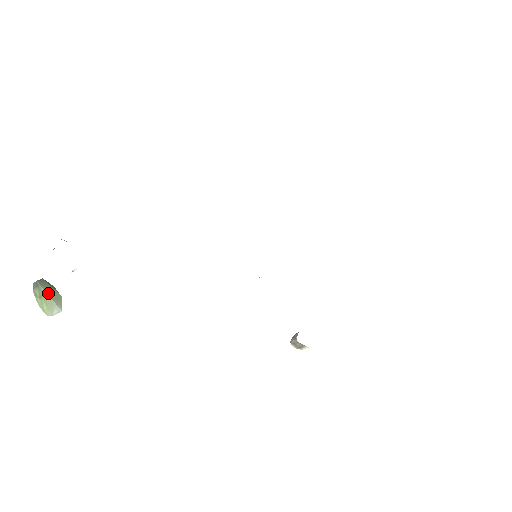
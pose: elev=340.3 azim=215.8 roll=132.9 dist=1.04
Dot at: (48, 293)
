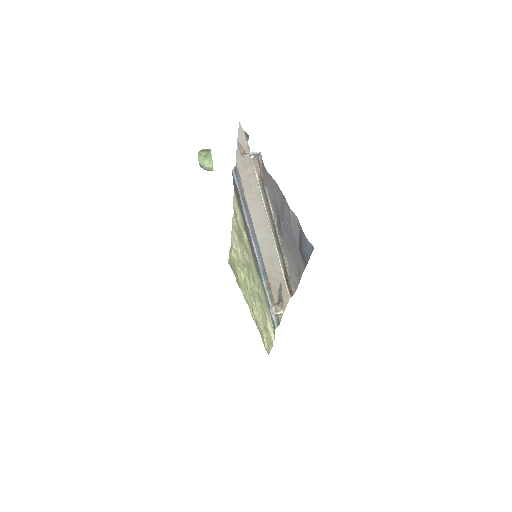
Dot at: (211, 158)
